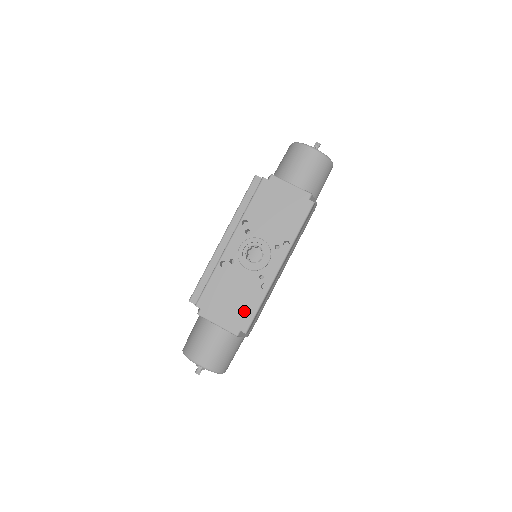
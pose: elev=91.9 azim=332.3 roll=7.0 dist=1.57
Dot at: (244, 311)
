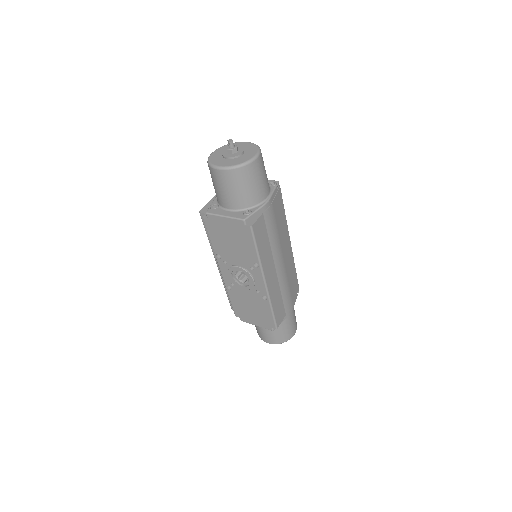
Dot at: (265, 316)
